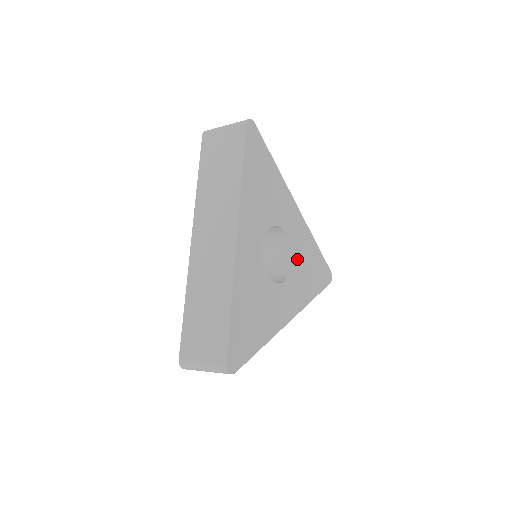
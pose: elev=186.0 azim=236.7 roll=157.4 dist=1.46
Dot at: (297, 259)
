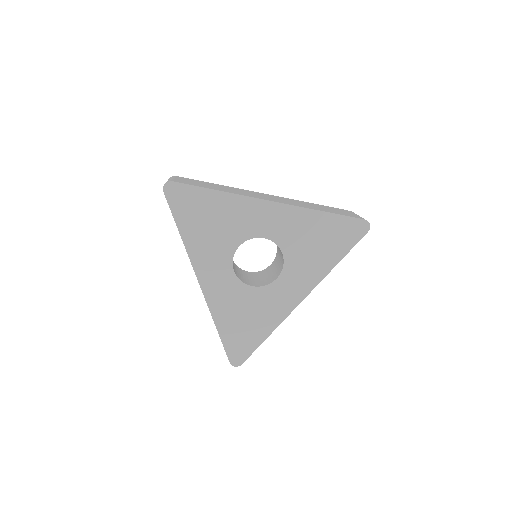
Dot at: (291, 248)
